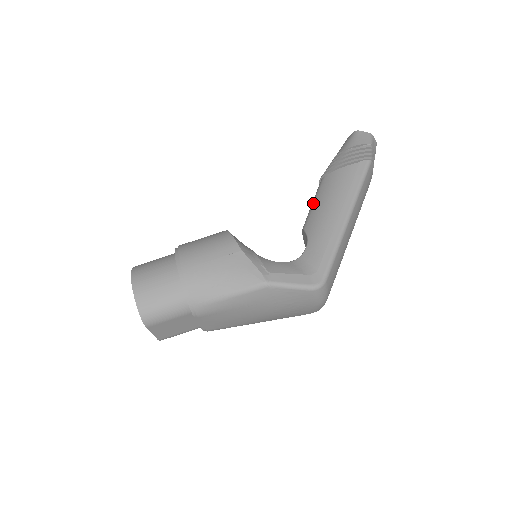
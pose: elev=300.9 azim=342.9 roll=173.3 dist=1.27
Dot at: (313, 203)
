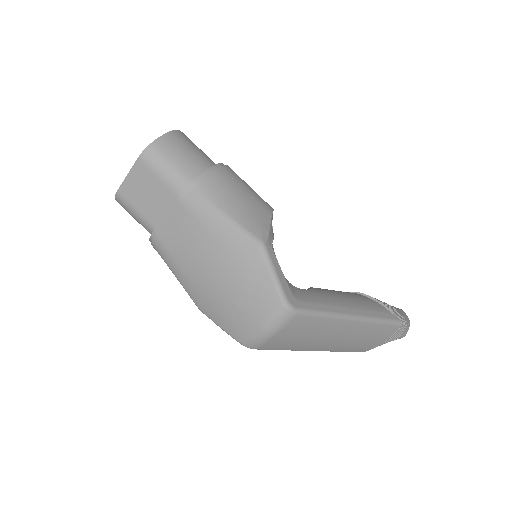
Dot at: (333, 290)
